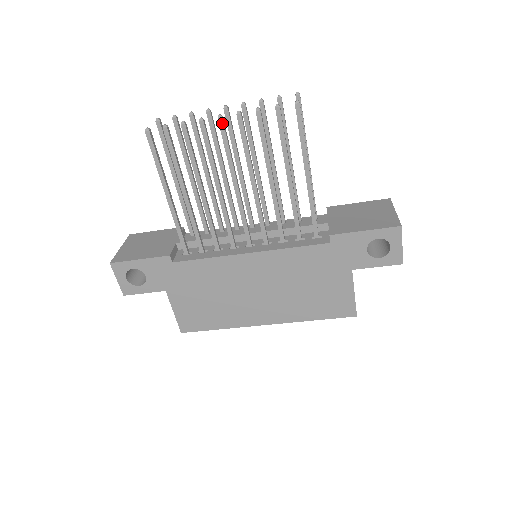
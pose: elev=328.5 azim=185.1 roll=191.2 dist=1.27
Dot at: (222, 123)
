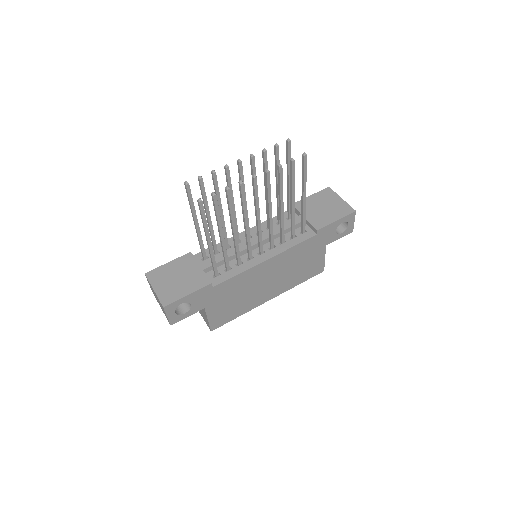
Dot at: (256, 181)
